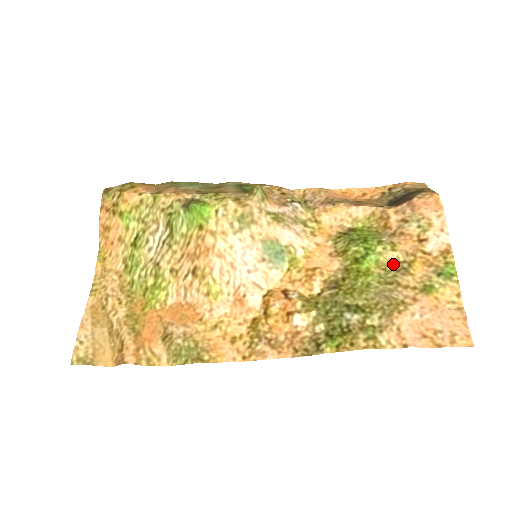
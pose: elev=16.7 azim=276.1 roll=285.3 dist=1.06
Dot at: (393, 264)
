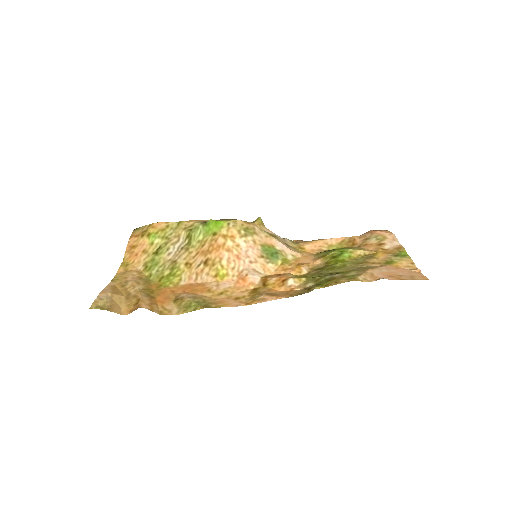
Dot at: (362, 256)
